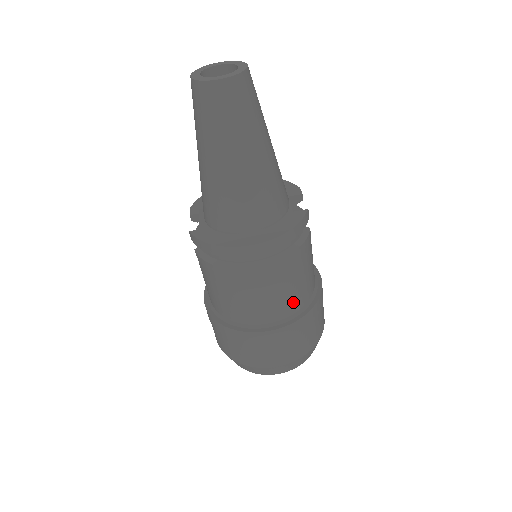
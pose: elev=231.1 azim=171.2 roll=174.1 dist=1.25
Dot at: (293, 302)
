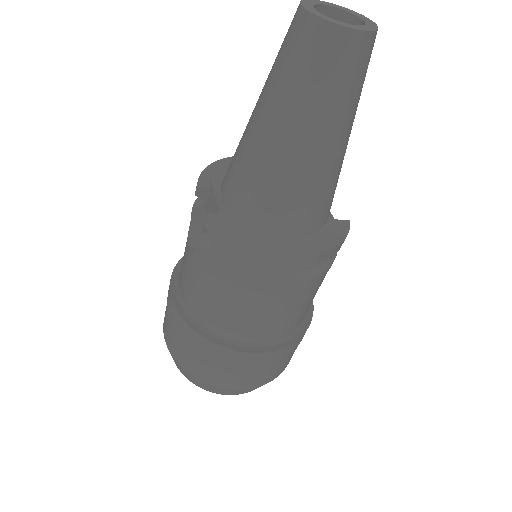
Dot at: (295, 322)
